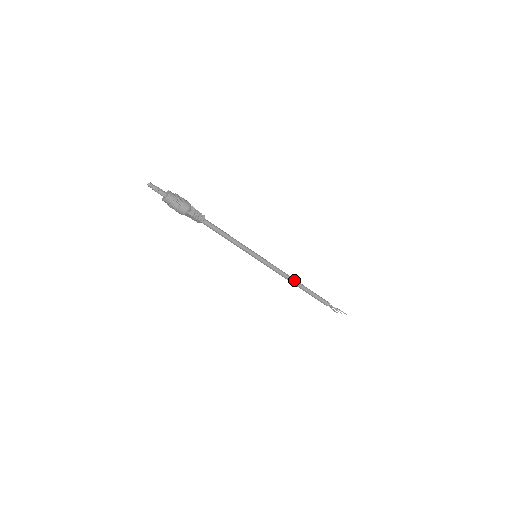
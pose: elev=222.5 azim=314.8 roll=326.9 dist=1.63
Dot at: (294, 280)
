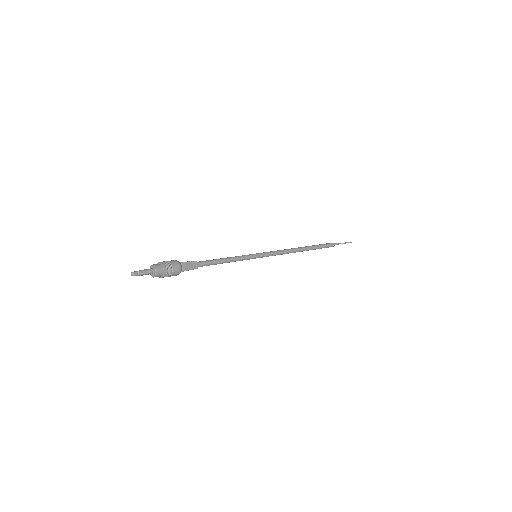
Dot at: (297, 249)
